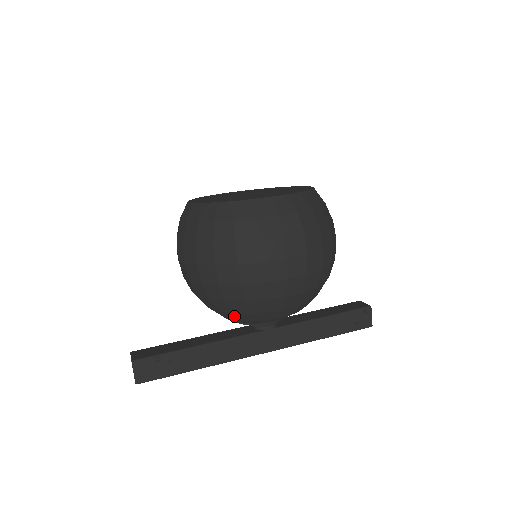
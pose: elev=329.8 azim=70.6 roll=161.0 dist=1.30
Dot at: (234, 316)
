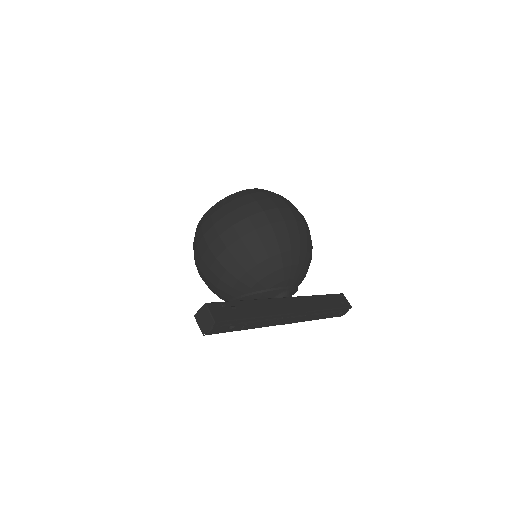
Dot at: (269, 264)
